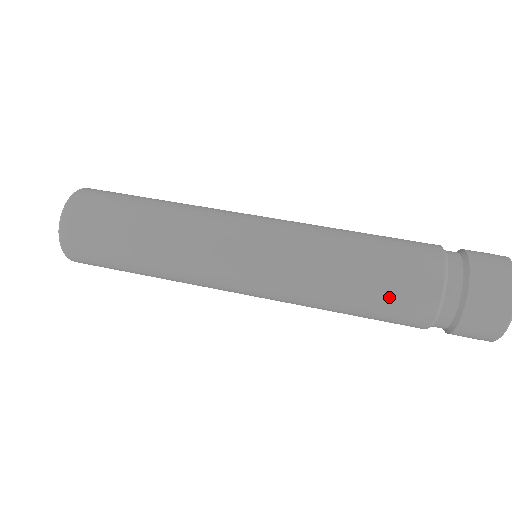
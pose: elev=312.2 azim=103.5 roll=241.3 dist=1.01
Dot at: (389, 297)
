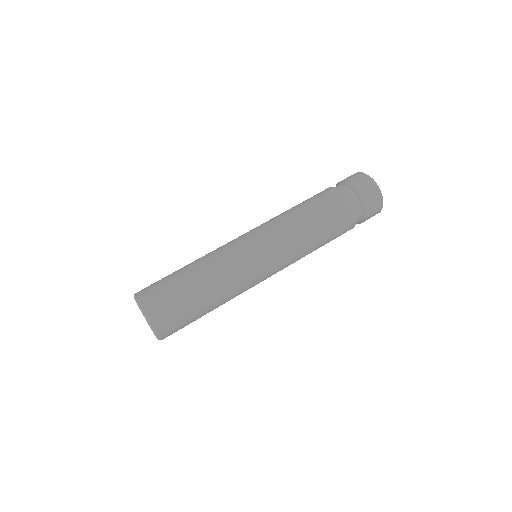
Dot at: (332, 218)
